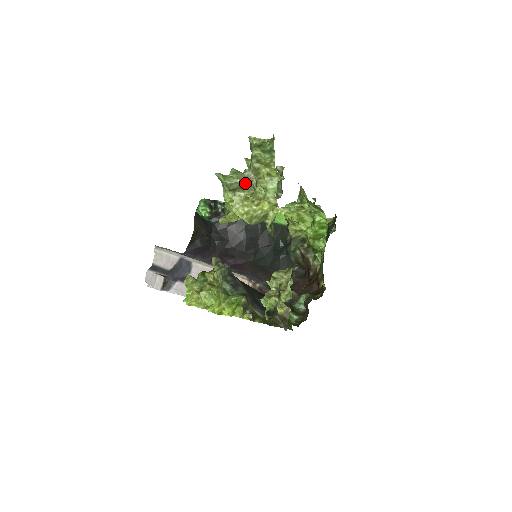
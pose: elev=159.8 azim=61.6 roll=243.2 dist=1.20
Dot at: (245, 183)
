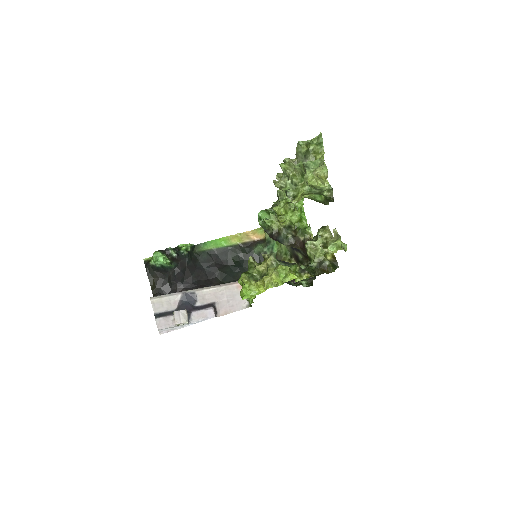
Dot at: occluded
